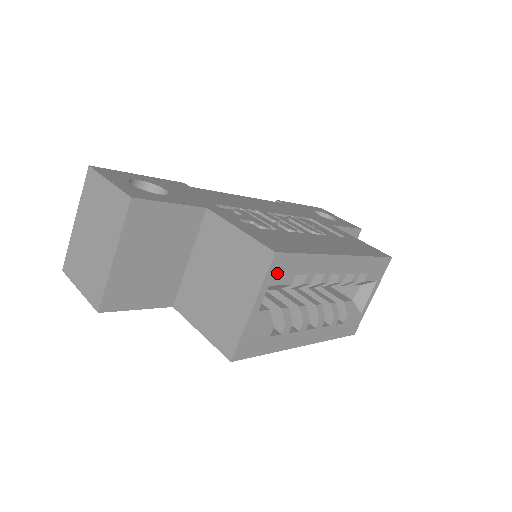
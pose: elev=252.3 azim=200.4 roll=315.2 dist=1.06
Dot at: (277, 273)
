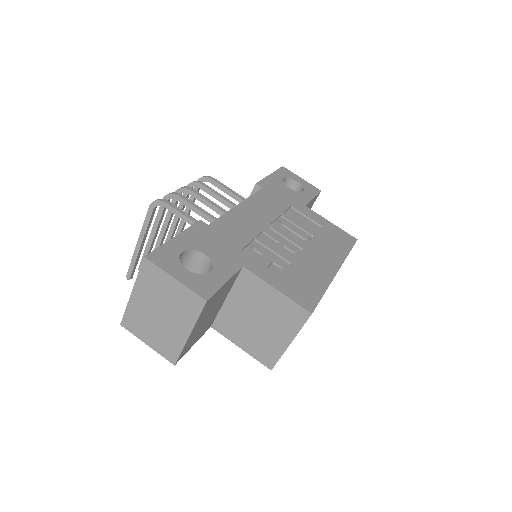
Dot at: occluded
